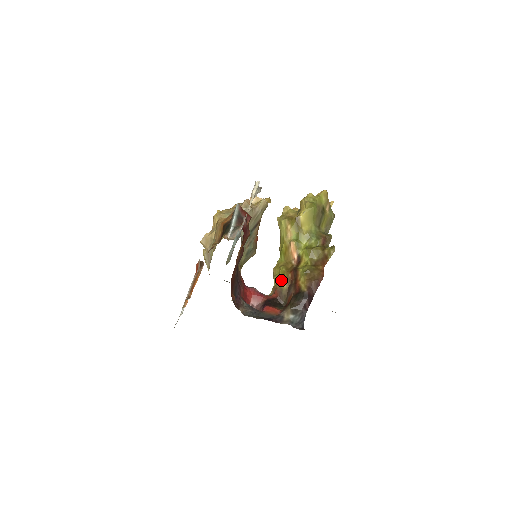
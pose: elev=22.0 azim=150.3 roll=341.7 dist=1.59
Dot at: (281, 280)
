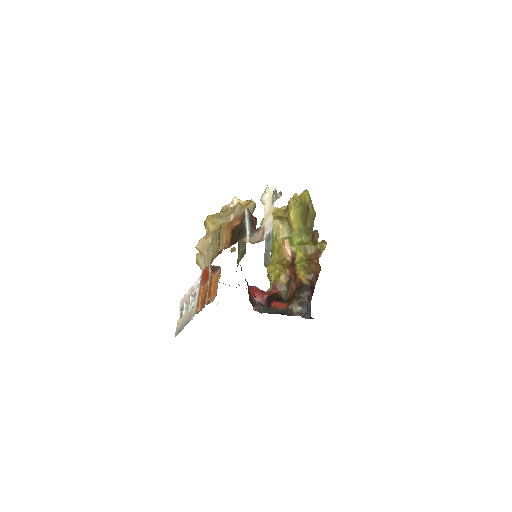
Dot at: (280, 276)
